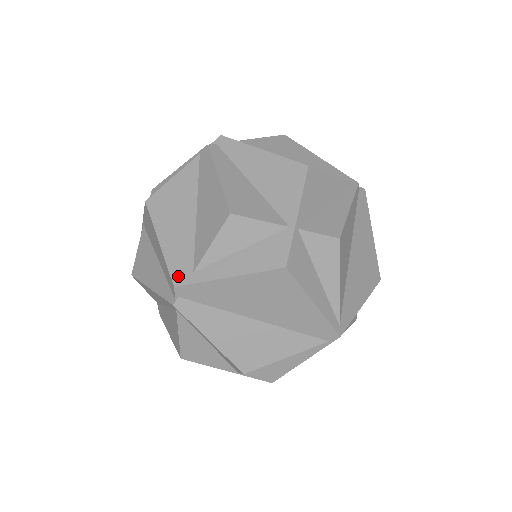
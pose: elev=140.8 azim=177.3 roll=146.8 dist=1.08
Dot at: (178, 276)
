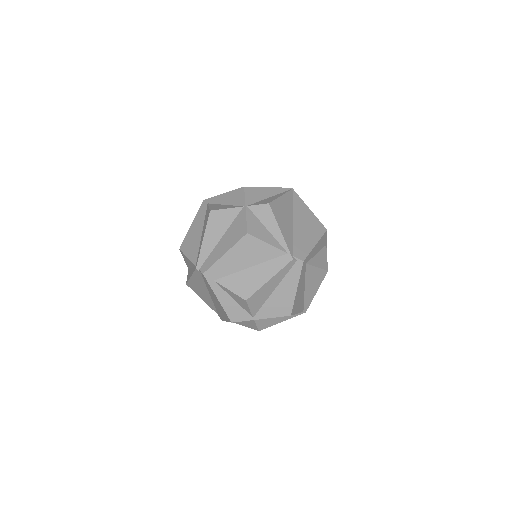
Dot at: (209, 274)
